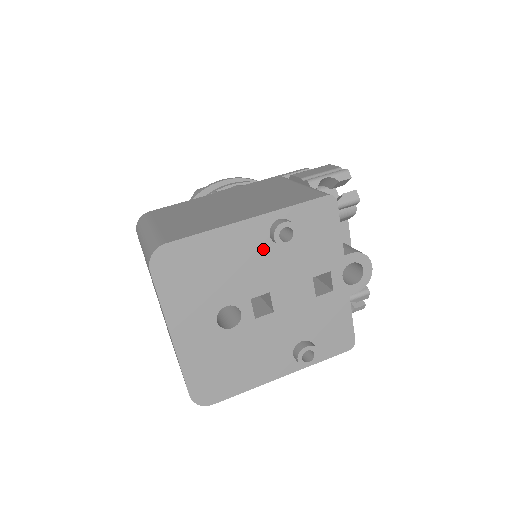
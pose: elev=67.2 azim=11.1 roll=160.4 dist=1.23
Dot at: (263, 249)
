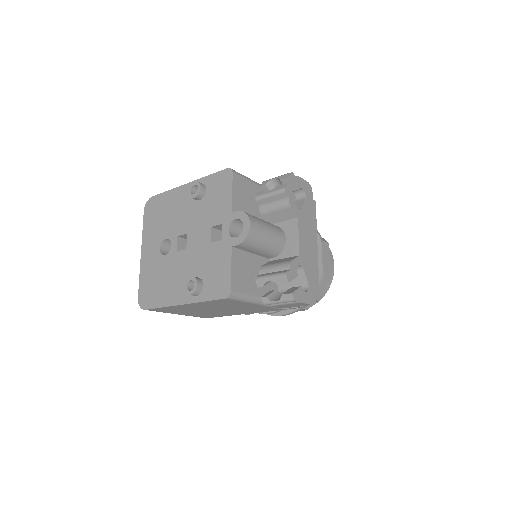
Dot at: (189, 203)
